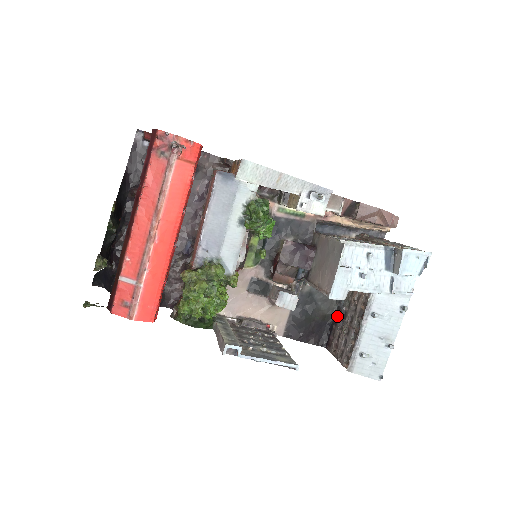
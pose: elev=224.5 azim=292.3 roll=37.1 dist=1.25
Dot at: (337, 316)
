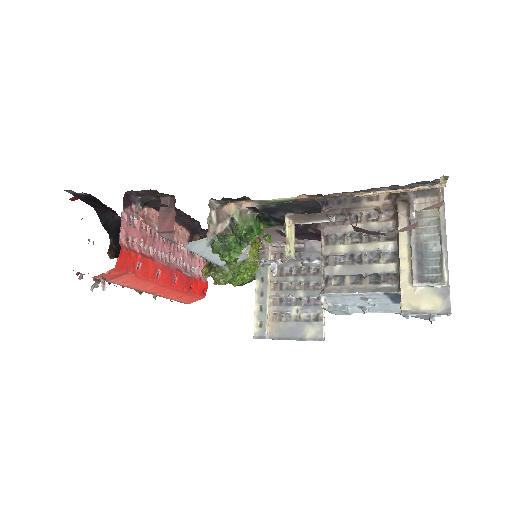
Dot at: occluded
